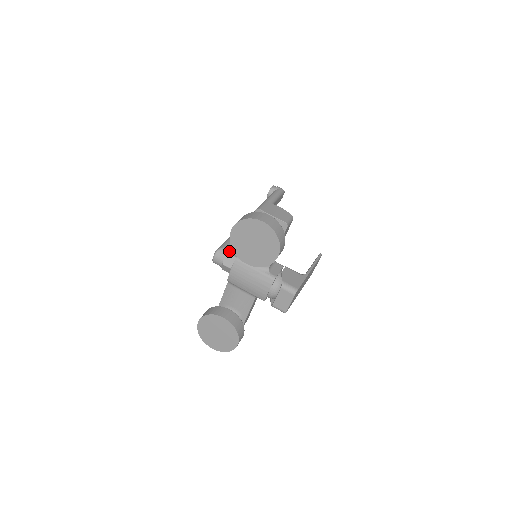
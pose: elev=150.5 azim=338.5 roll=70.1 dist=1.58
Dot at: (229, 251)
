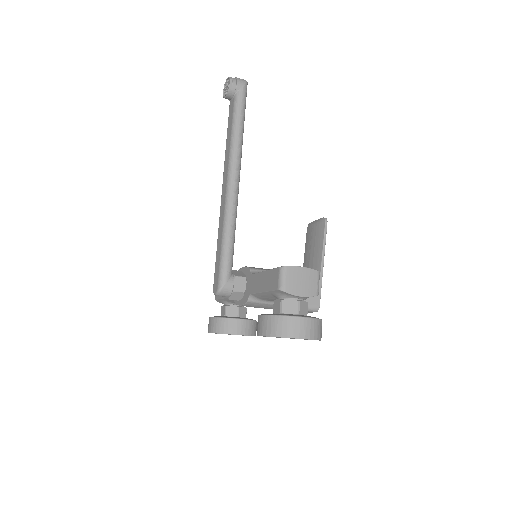
Dot at: (234, 287)
